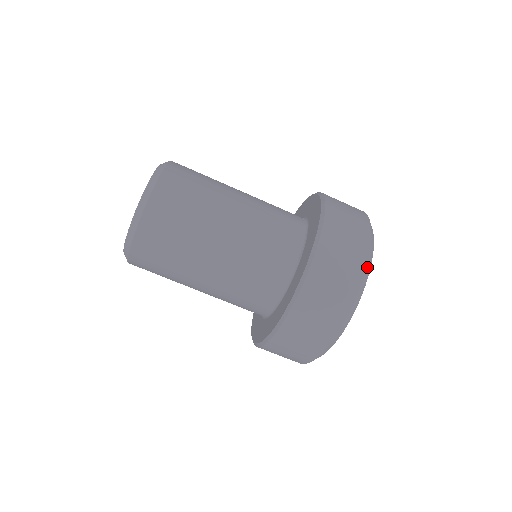
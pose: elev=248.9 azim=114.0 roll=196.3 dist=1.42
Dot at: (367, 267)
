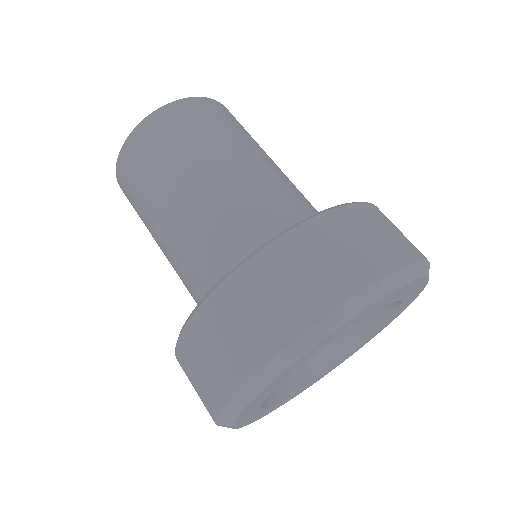
Dot at: (416, 266)
